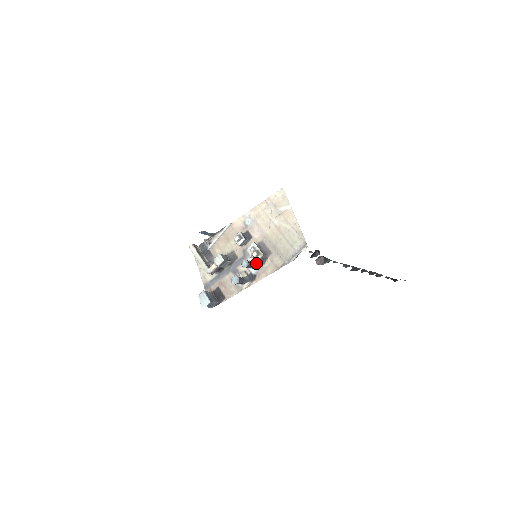
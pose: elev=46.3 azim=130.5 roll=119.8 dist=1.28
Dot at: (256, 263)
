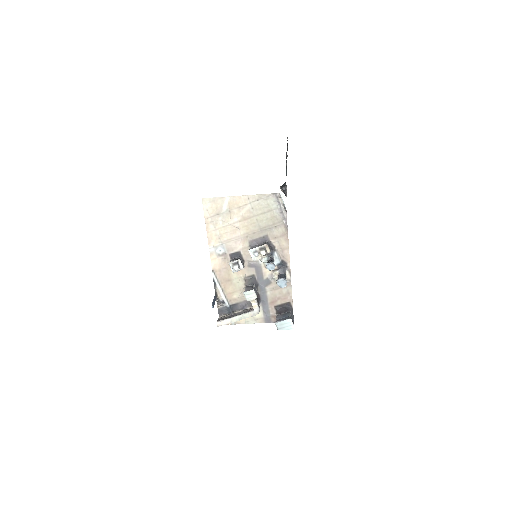
Dot at: (271, 255)
